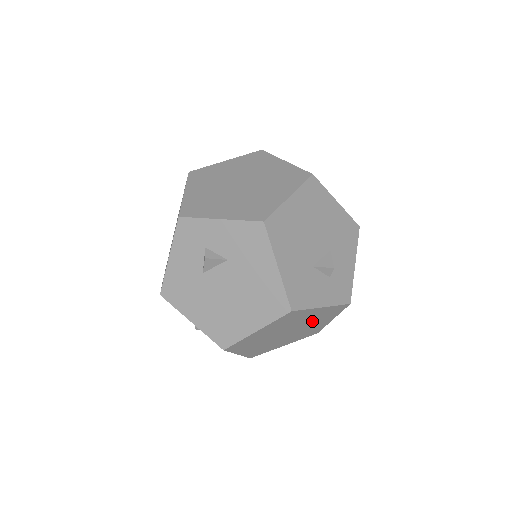
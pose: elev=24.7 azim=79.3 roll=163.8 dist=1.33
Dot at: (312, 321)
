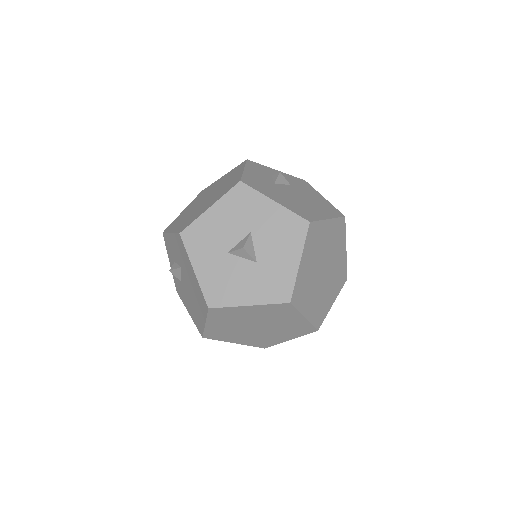
Dot at: (333, 275)
